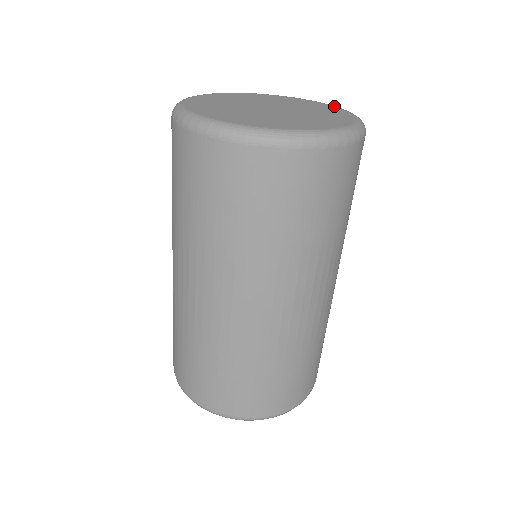
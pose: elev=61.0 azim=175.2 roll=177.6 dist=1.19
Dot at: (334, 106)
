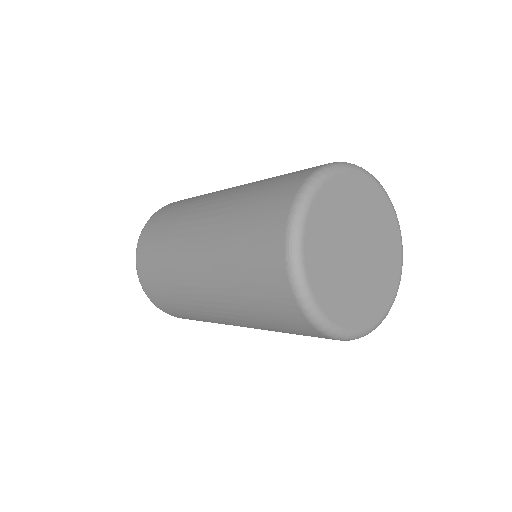
Dot at: (377, 185)
